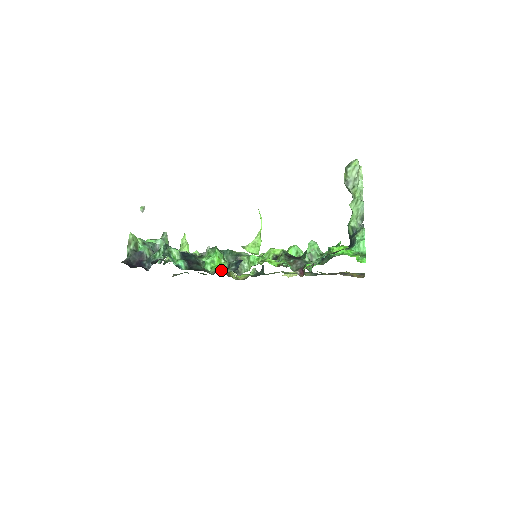
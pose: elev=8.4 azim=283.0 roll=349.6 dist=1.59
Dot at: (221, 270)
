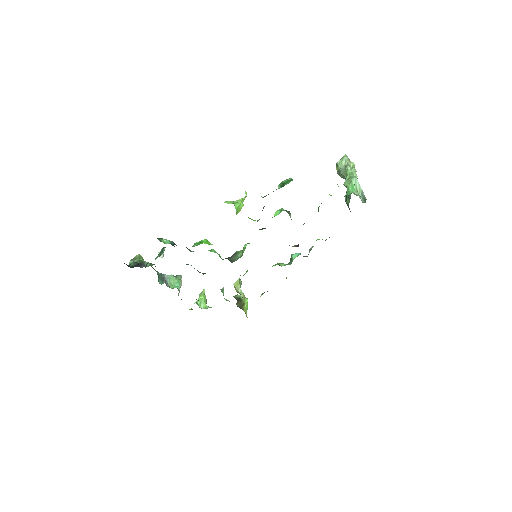
Dot at: occluded
